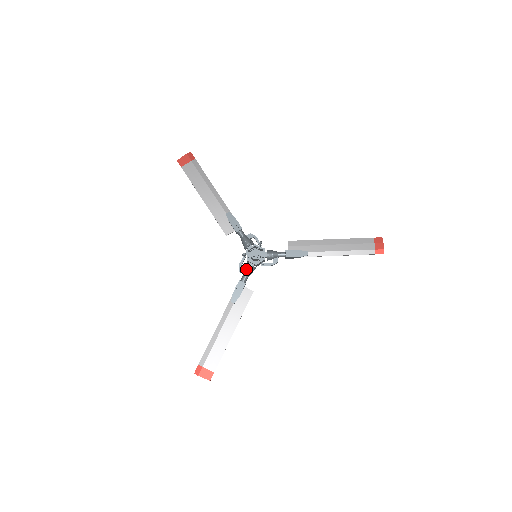
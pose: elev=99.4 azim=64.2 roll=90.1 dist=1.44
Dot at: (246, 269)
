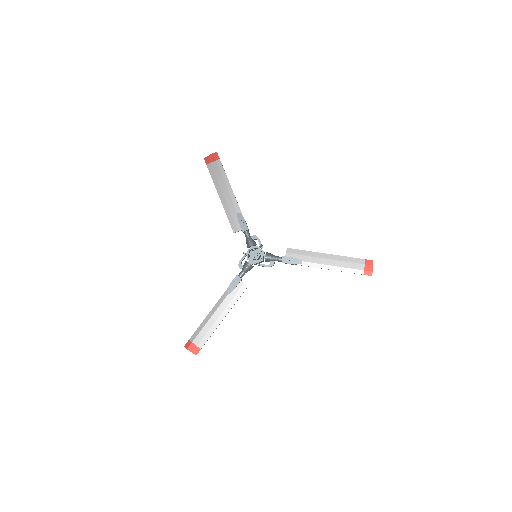
Dot at: (245, 266)
